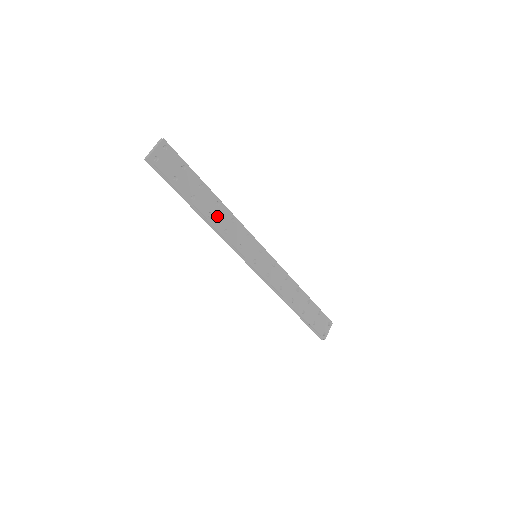
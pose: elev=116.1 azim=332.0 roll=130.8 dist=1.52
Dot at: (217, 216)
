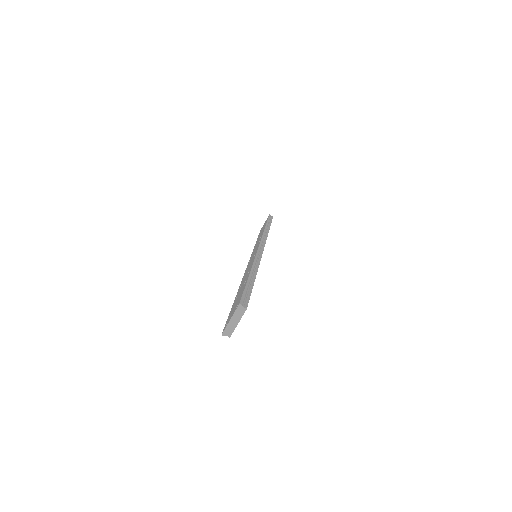
Dot at: occluded
